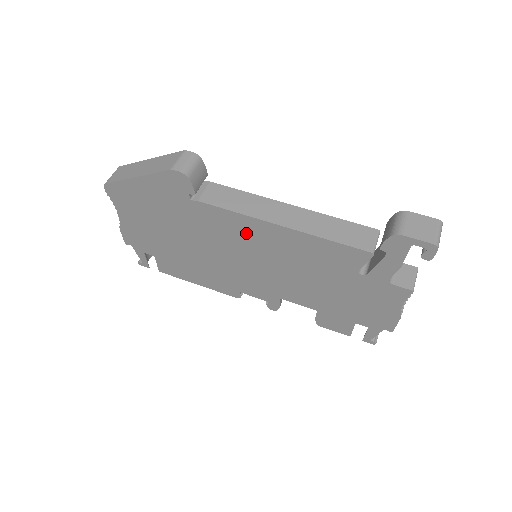
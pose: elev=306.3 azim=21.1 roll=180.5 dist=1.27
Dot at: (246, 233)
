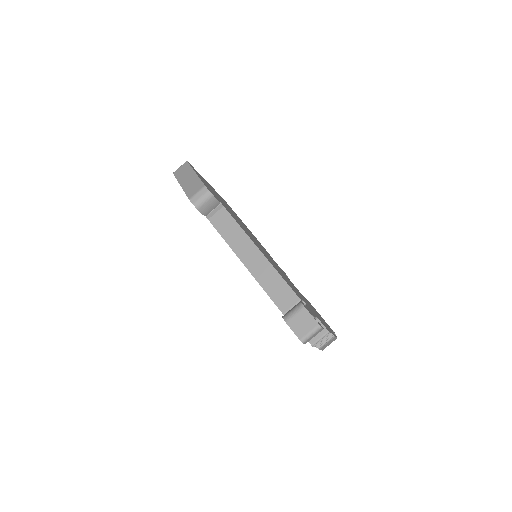
Dot at: occluded
